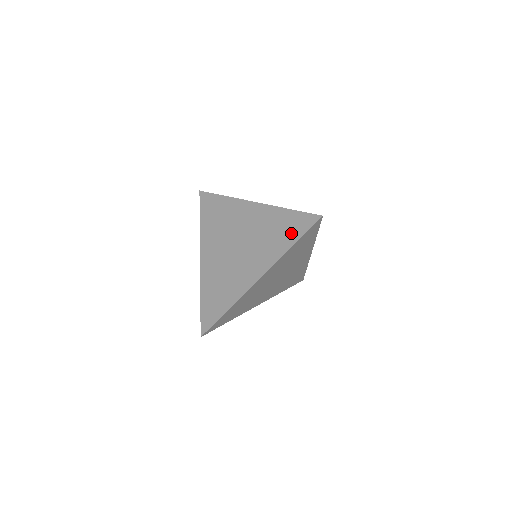
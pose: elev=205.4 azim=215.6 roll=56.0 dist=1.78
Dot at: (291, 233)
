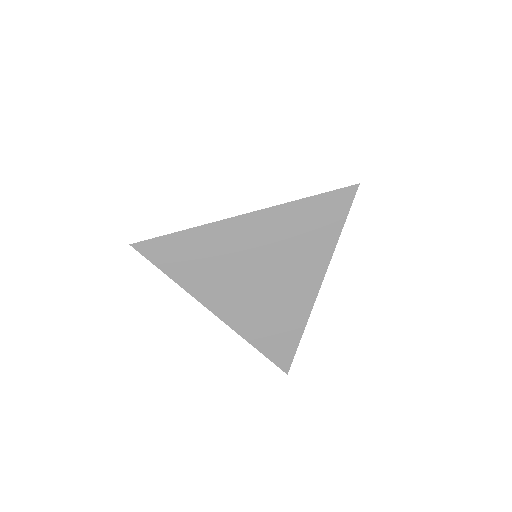
Dot at: occluded
